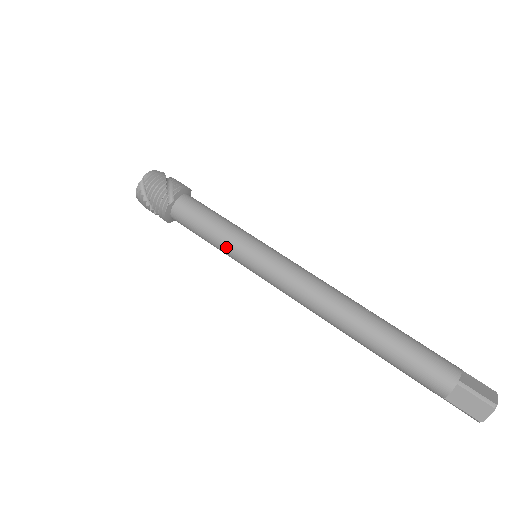
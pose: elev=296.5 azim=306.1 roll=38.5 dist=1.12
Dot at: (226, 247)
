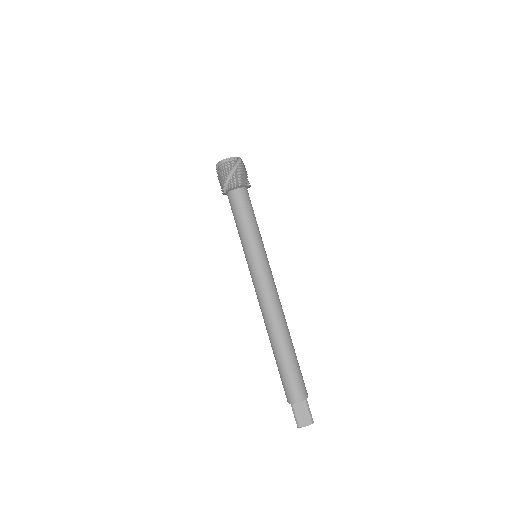
Dot at: (241, 241)
